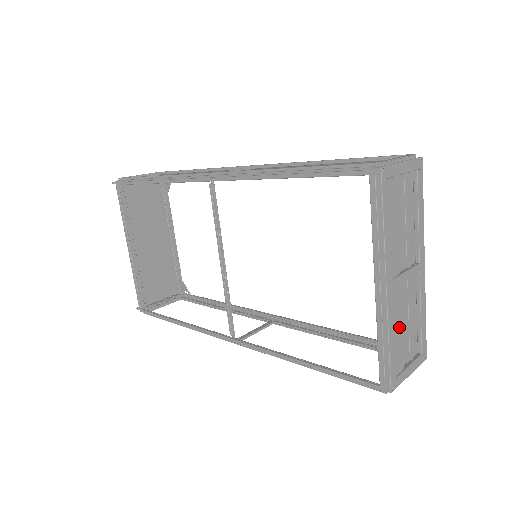
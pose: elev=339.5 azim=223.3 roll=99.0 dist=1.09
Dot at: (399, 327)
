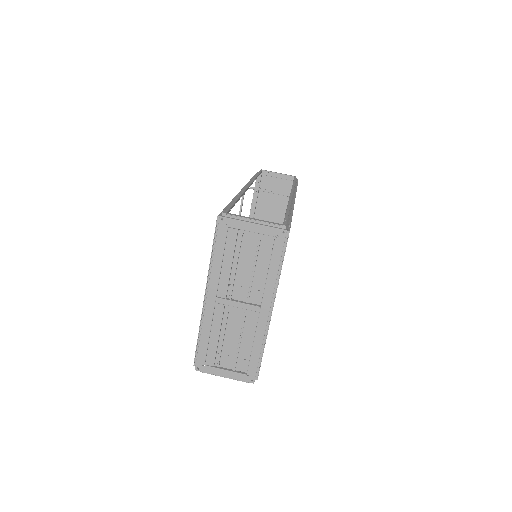
Dot at: (219, 335)
